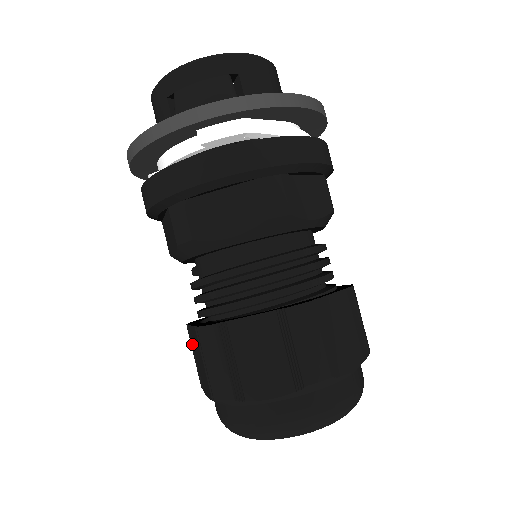
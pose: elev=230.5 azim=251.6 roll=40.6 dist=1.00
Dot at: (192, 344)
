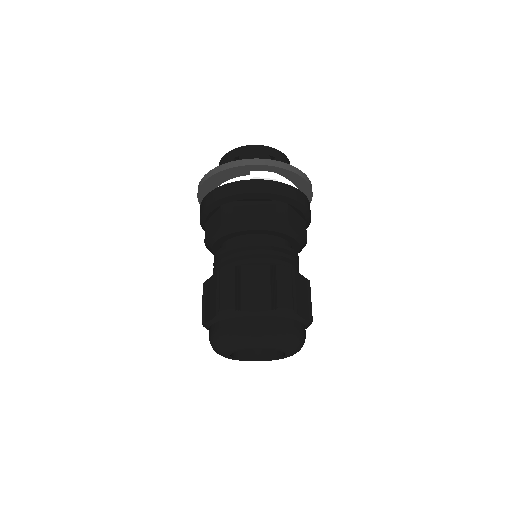
Dot at: (205, 293)
